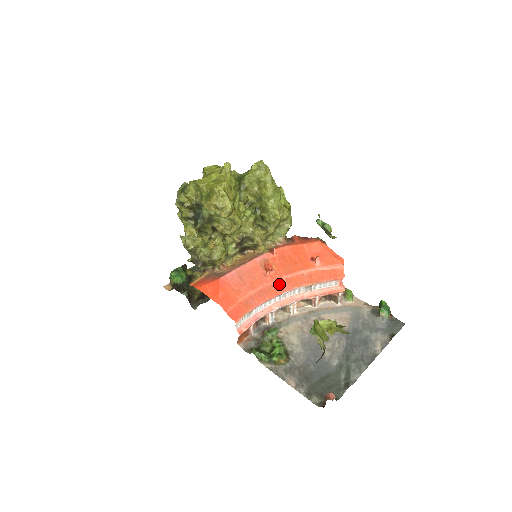
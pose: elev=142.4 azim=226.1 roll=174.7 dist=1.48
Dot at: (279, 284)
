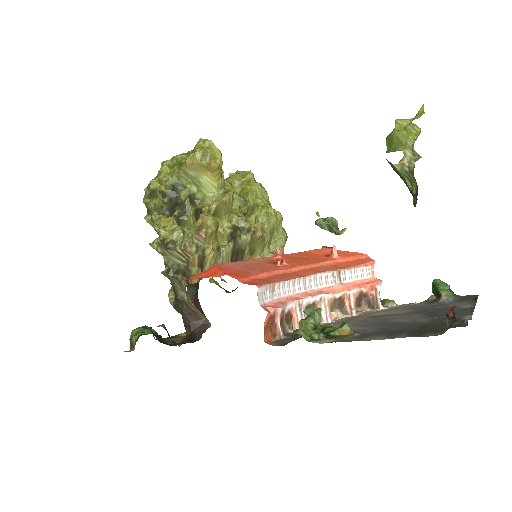
Dot at: (298, 272)
